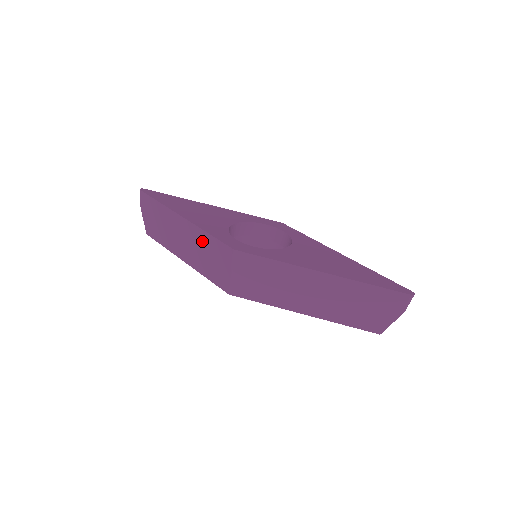
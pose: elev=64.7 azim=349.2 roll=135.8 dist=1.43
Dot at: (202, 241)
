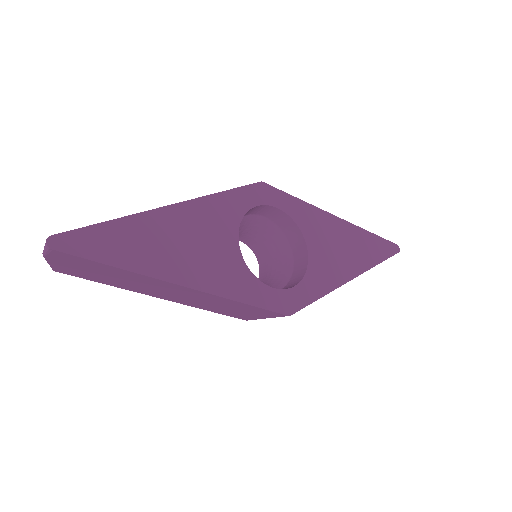
Dot at: (225, 303)
